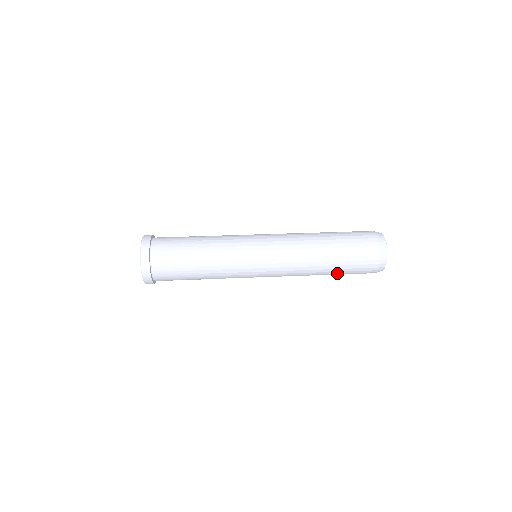
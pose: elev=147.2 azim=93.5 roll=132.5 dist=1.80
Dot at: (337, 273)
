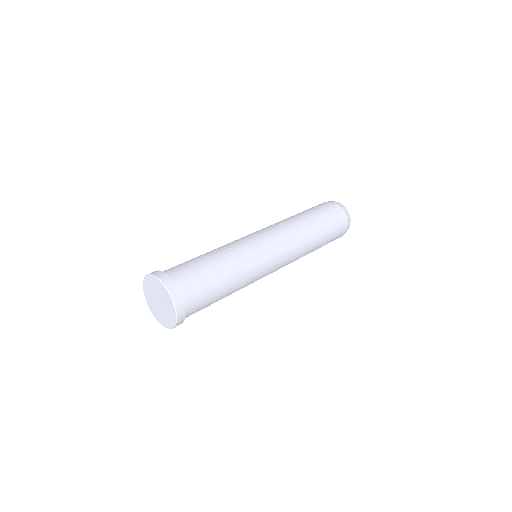
Dot at: (325, 239)
